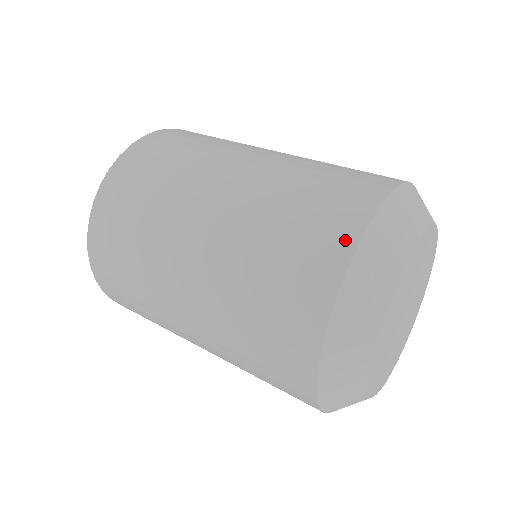
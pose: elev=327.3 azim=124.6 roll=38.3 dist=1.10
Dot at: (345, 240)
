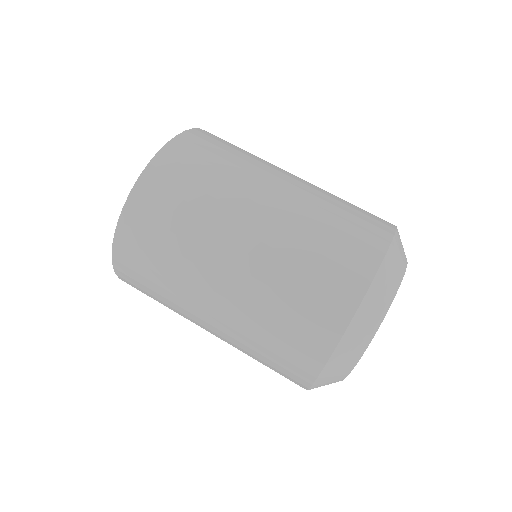
Dot at: (309, 372)
